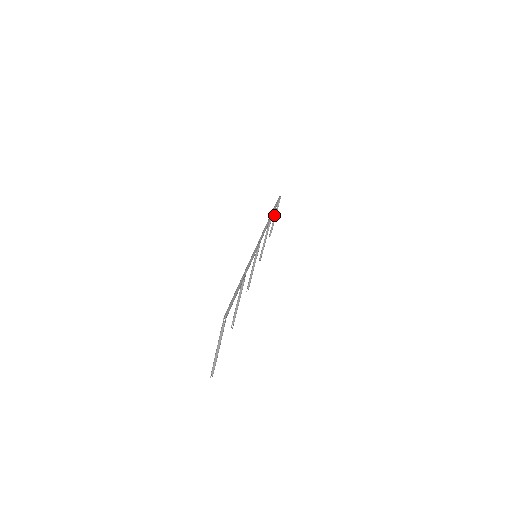
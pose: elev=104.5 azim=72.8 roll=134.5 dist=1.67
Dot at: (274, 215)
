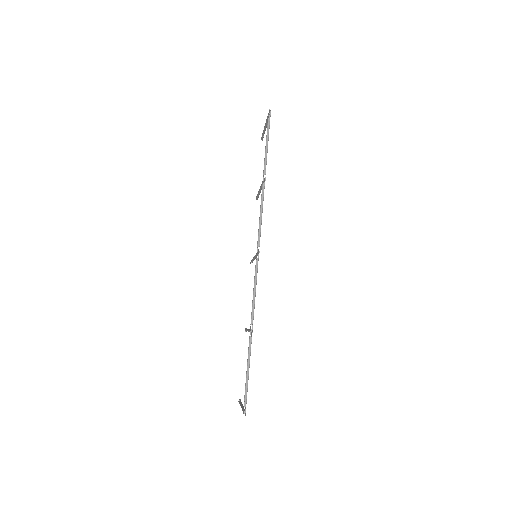
Dot at: occluded
